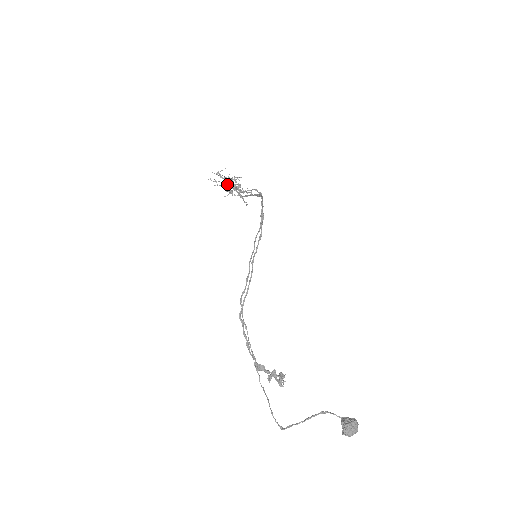
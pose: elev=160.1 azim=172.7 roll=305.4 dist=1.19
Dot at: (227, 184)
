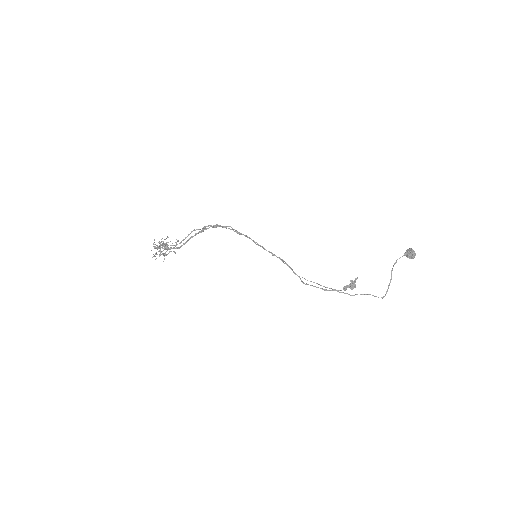
Dot at: (160, 251)
